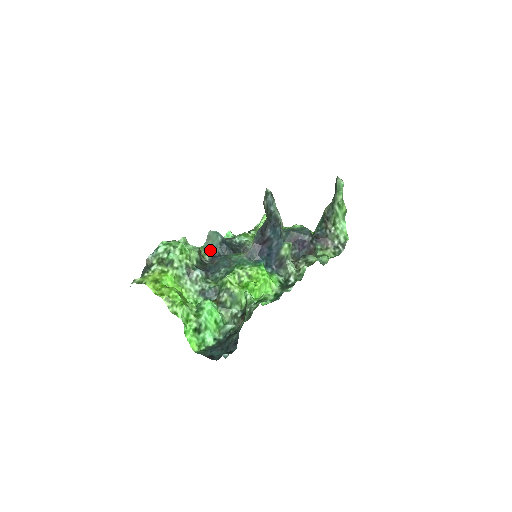
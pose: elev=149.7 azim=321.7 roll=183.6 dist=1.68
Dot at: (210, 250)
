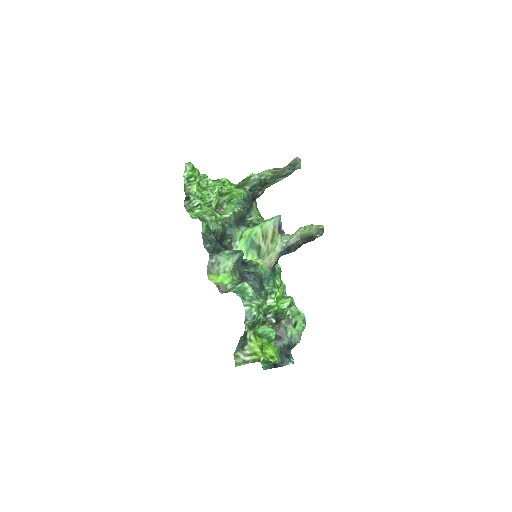
Dot at: (239, 273)
